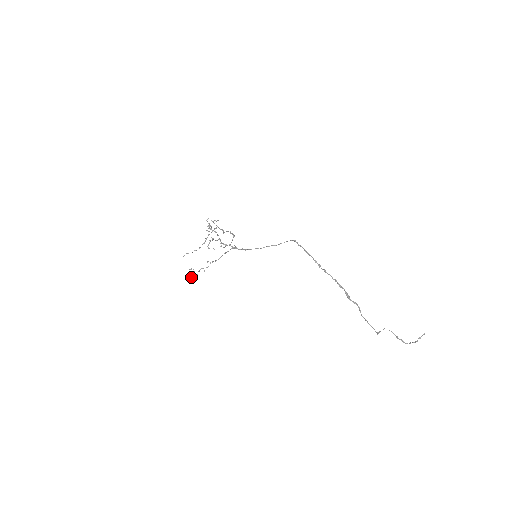
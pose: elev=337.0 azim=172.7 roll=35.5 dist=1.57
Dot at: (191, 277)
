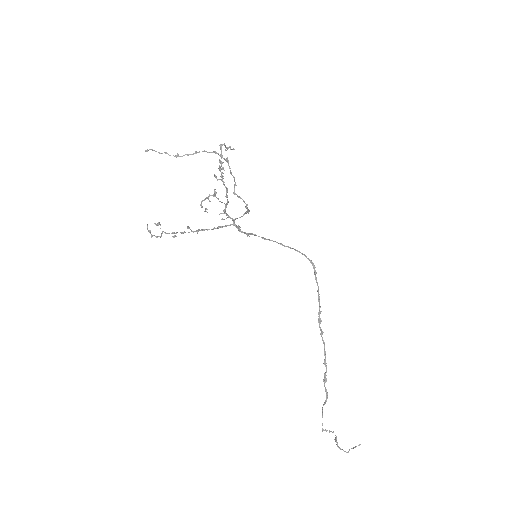
Dot at: (150, 233)
